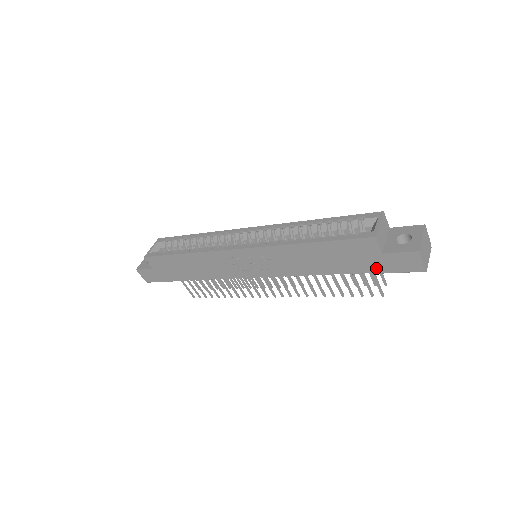
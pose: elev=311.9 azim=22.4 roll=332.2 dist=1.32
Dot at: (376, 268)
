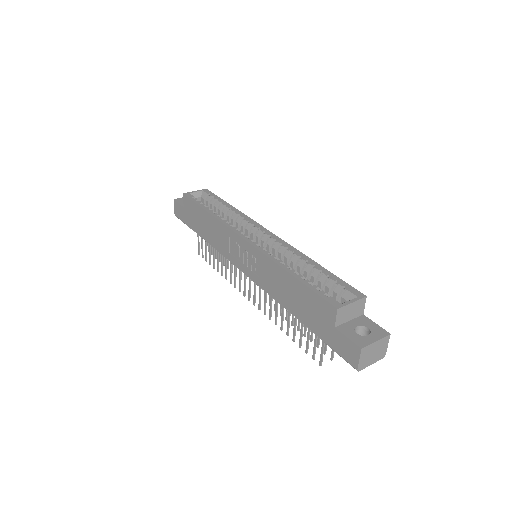
Dot at: (325, 336)
